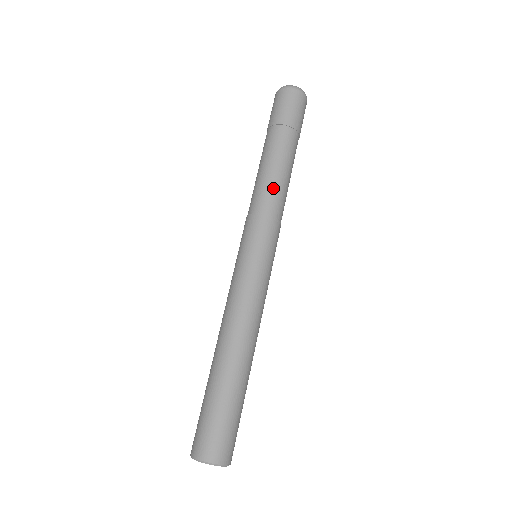
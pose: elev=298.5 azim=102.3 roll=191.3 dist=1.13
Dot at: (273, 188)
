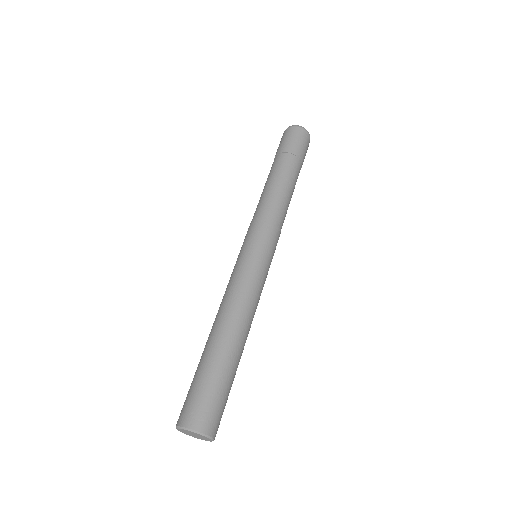
Dot at: (280, 201)
